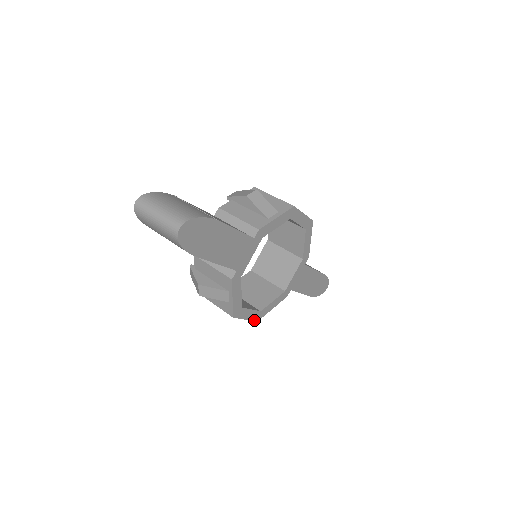
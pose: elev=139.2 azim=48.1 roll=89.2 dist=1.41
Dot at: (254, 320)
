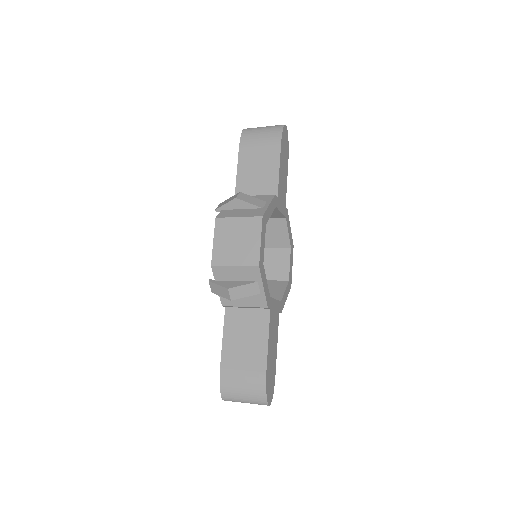
Dot at: (259, 259)
